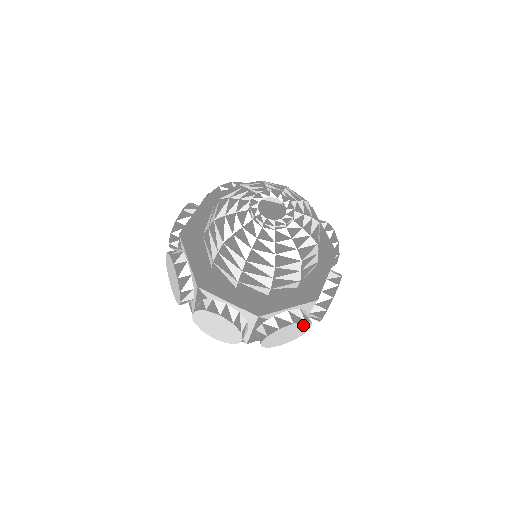
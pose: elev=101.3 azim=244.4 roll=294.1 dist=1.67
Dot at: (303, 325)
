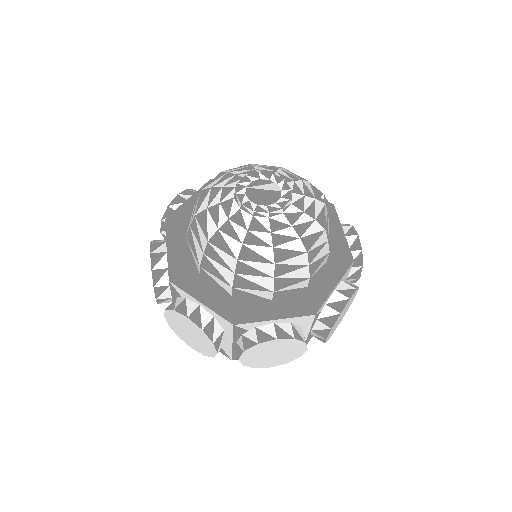
Dot at: occluded
